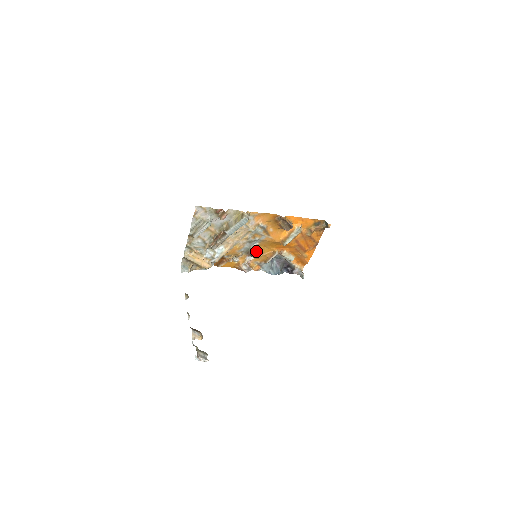
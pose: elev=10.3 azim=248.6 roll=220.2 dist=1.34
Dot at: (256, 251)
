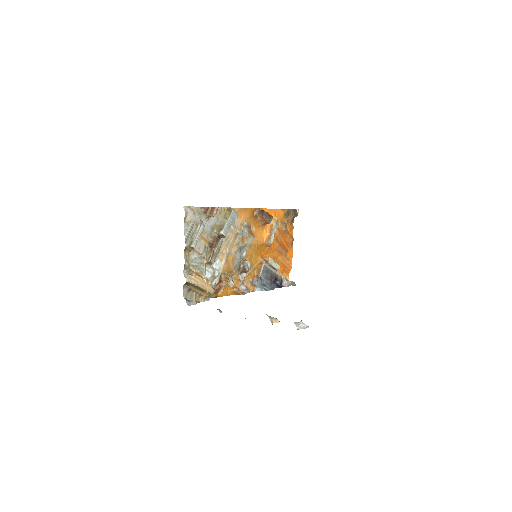
Dot at: (248, 261)
